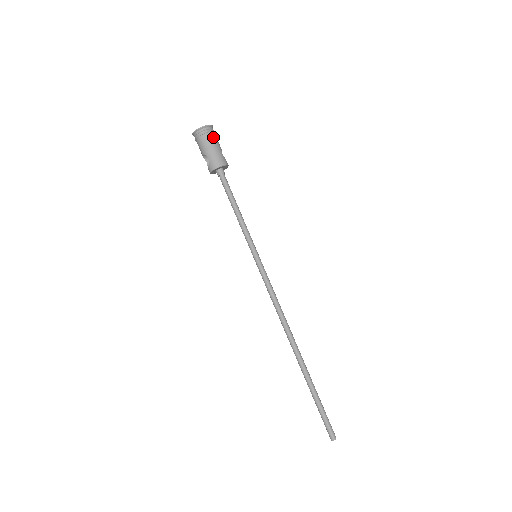
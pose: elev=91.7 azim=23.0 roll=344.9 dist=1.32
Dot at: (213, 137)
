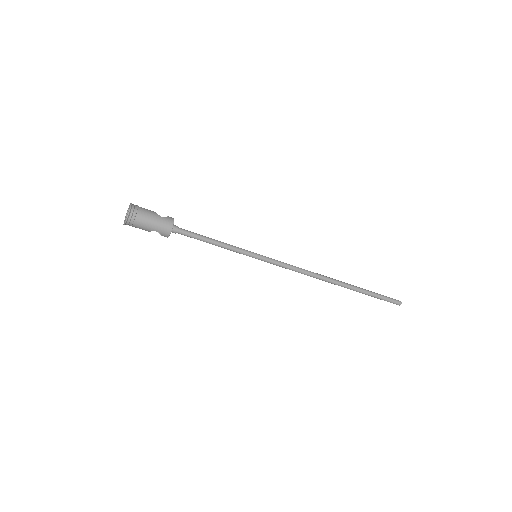
Dot at: (143, 214)
